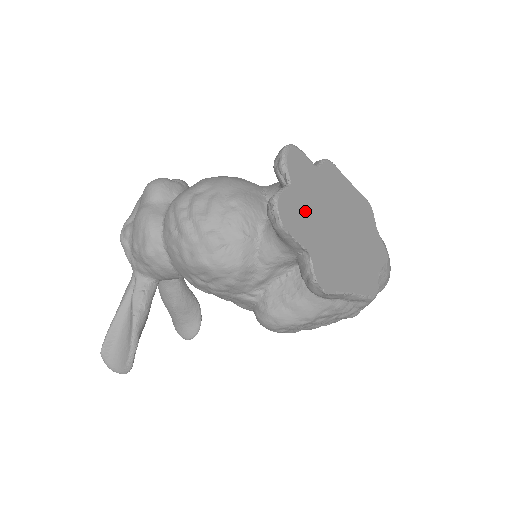
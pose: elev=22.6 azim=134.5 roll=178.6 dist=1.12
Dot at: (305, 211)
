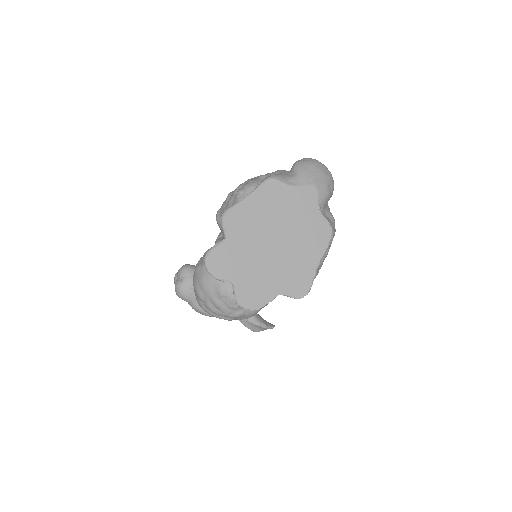
Dot at: (254, 279)
